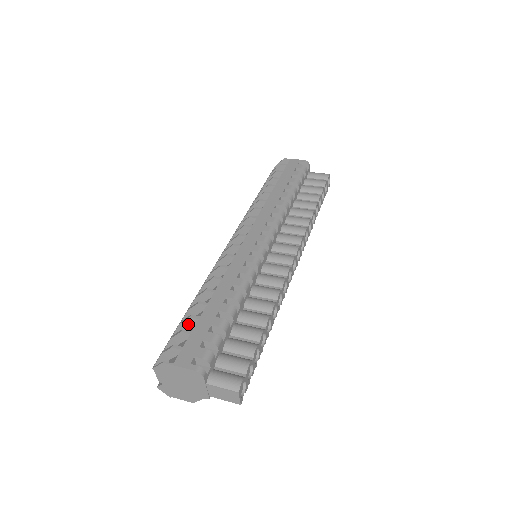
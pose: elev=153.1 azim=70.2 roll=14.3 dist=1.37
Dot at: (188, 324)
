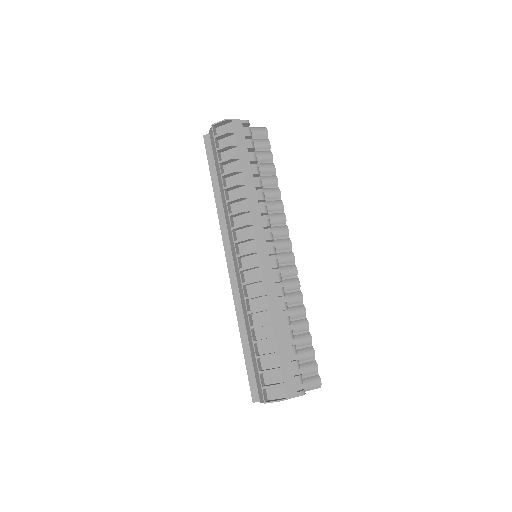
Dot at: (265, 357)
